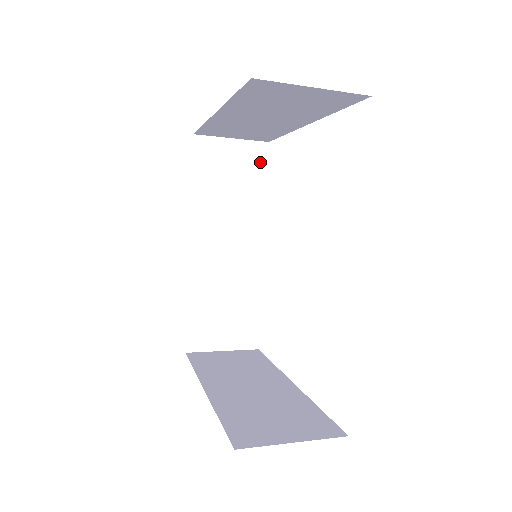
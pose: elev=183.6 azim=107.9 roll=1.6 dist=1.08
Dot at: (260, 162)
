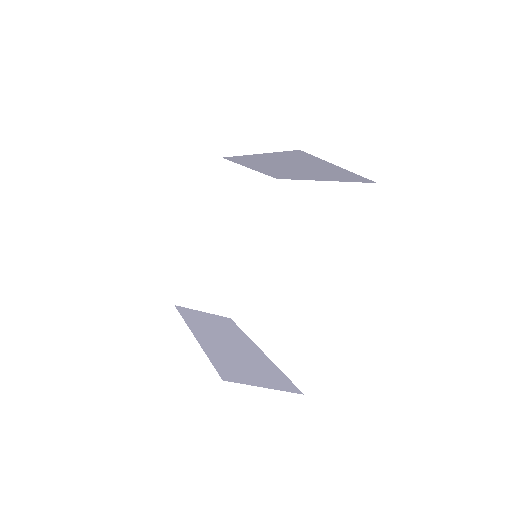
Dot at: (229, 322)
